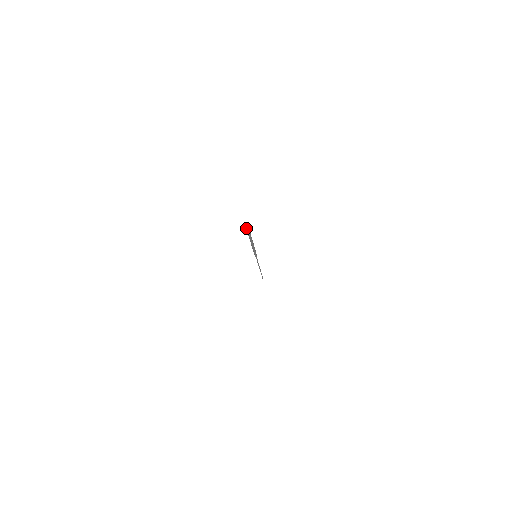
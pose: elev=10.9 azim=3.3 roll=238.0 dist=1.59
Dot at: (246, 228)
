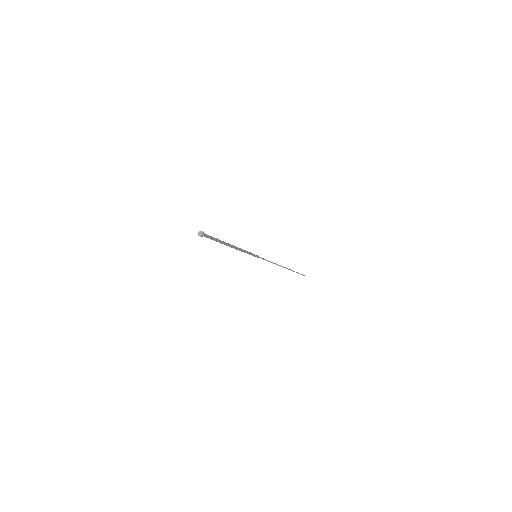
Dot at: (199, 232)
